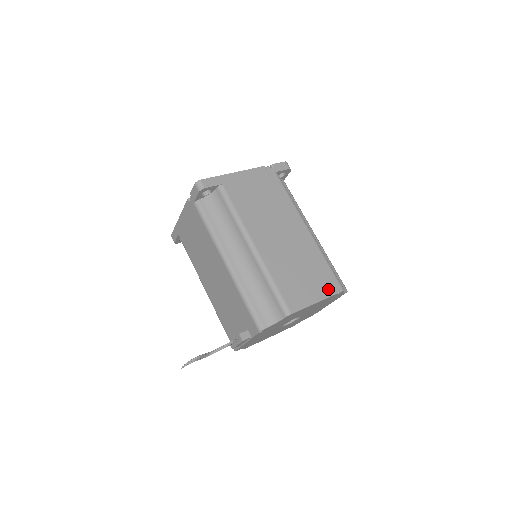
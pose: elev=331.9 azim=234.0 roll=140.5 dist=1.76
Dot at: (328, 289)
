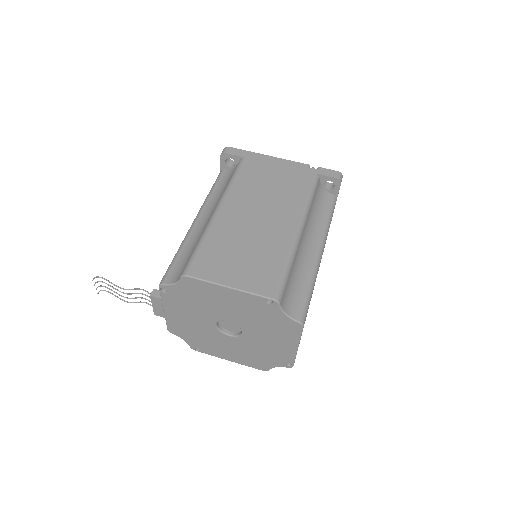
Dot at: (256, 285)
